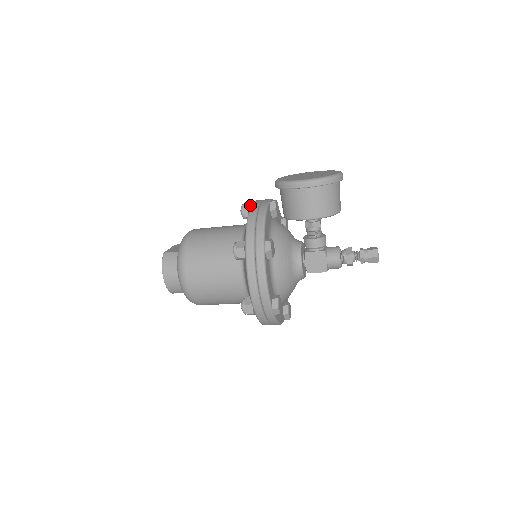
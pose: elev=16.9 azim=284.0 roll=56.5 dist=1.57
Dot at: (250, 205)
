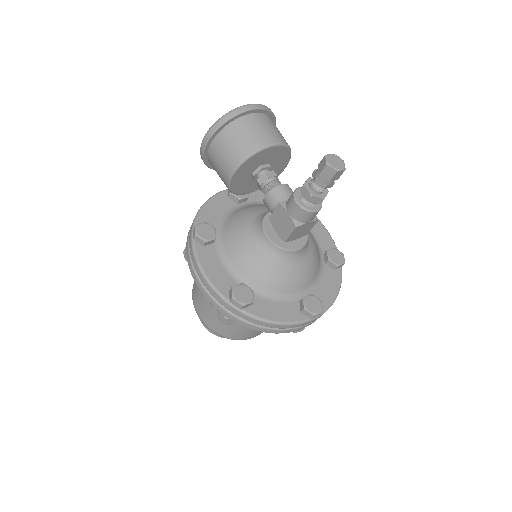
Dot at: occluded
